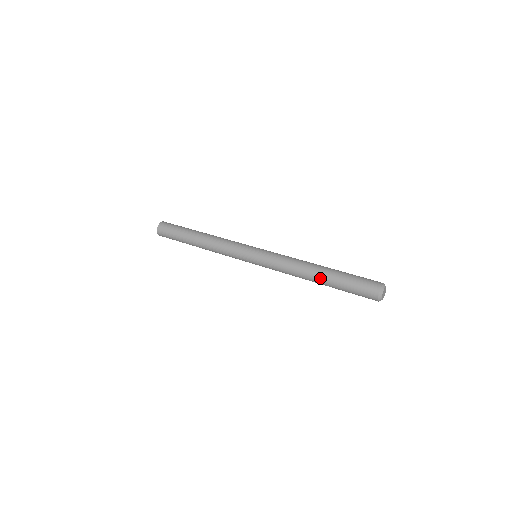
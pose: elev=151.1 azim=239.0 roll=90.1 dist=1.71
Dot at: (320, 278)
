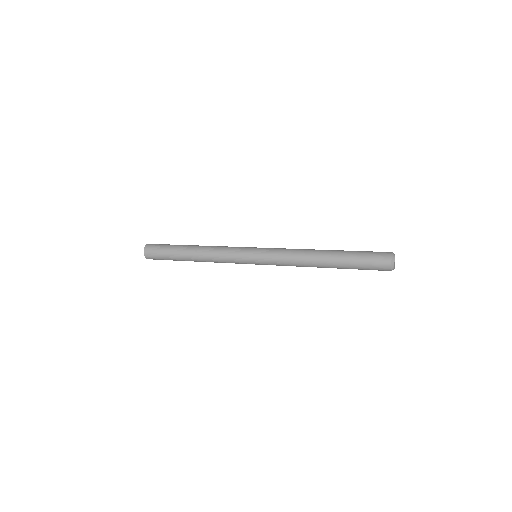
Dot at: (330, 251)
